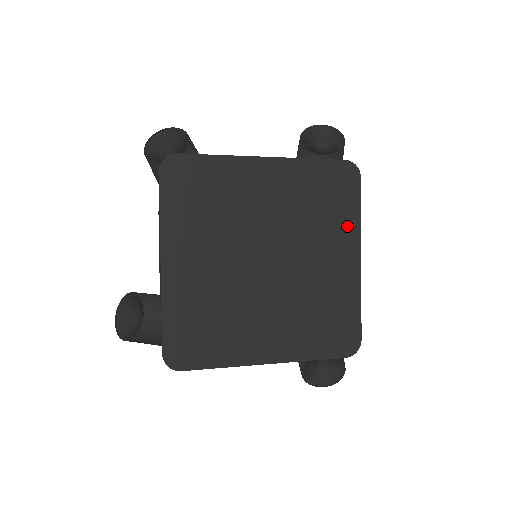
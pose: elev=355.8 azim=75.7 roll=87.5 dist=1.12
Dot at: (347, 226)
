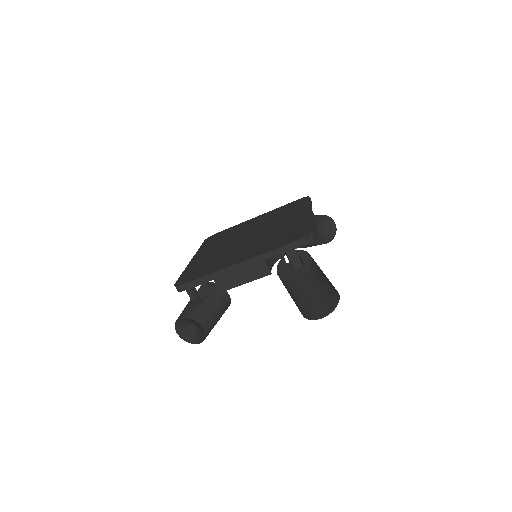
Dot at: (299, 210)
